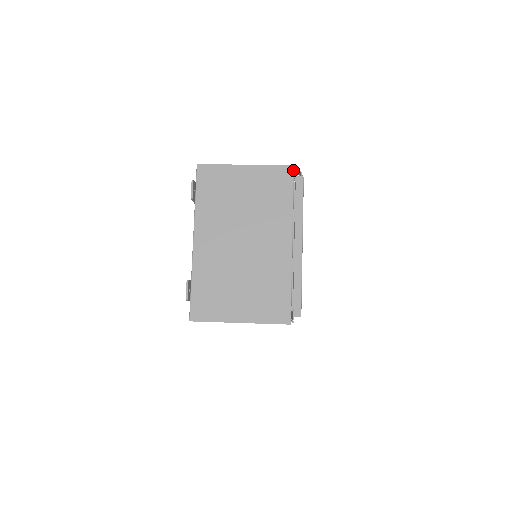
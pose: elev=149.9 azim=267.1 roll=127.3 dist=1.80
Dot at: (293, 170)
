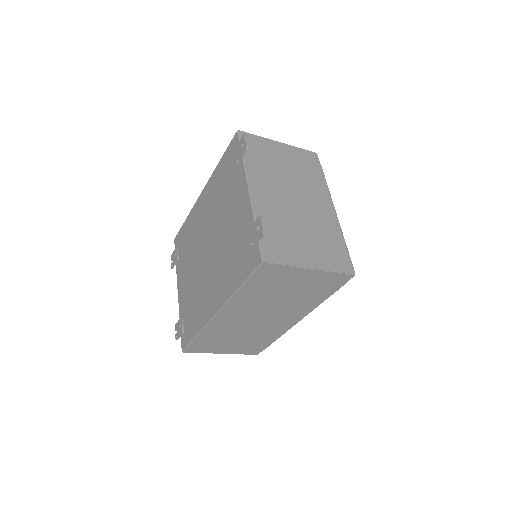
Dot at: (317, 156)
